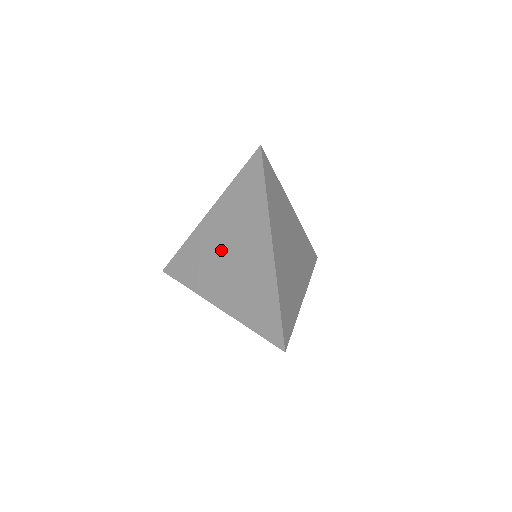
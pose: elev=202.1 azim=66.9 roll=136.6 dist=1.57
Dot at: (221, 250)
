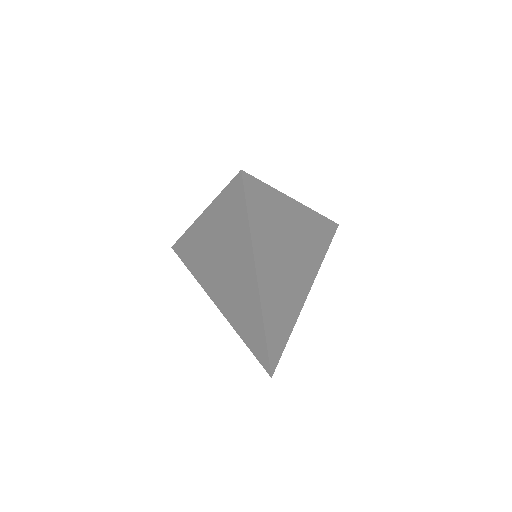
Dot at: (215, 259)
